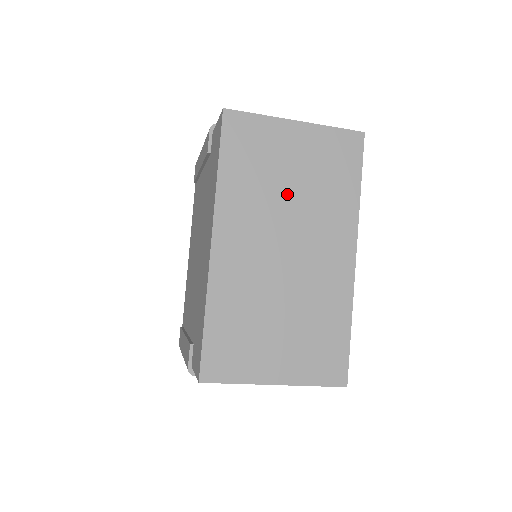
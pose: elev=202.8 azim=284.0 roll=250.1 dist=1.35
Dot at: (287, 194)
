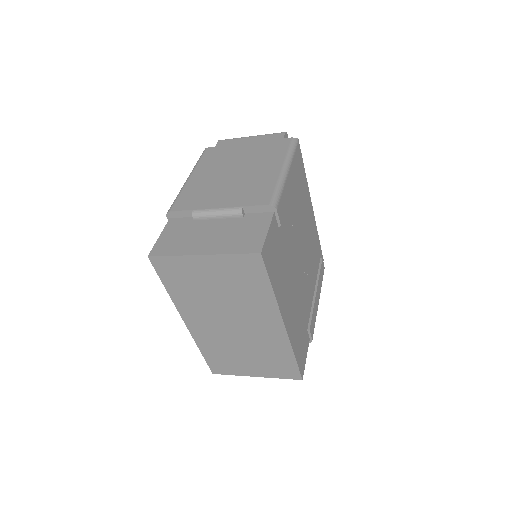
Dot at: (218, 297)
